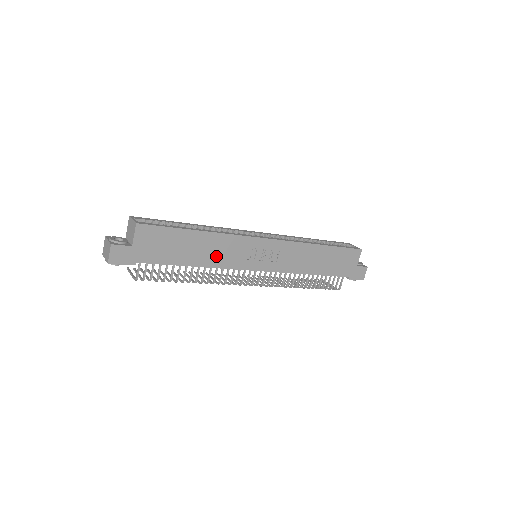
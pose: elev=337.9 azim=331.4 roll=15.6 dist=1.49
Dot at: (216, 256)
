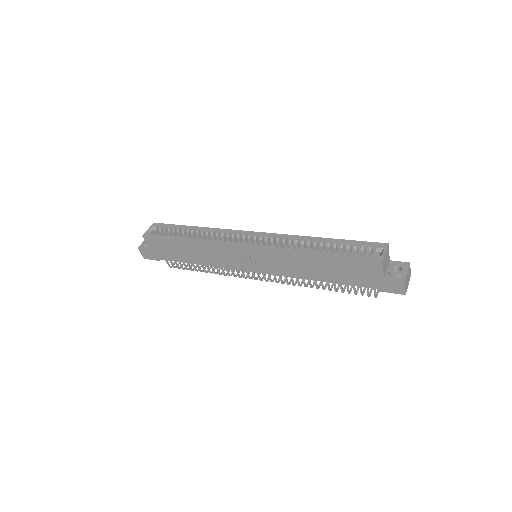
Dot at: (209, 258)
